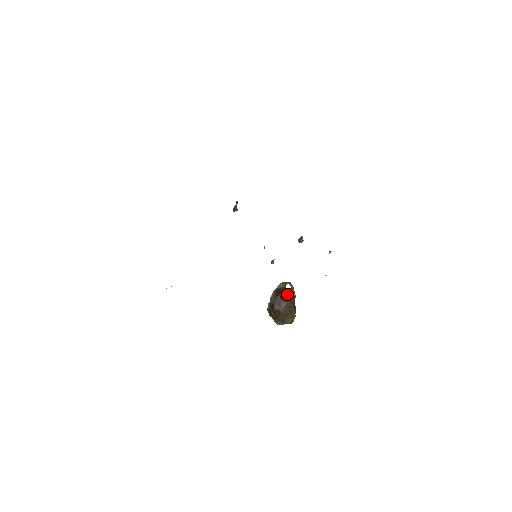
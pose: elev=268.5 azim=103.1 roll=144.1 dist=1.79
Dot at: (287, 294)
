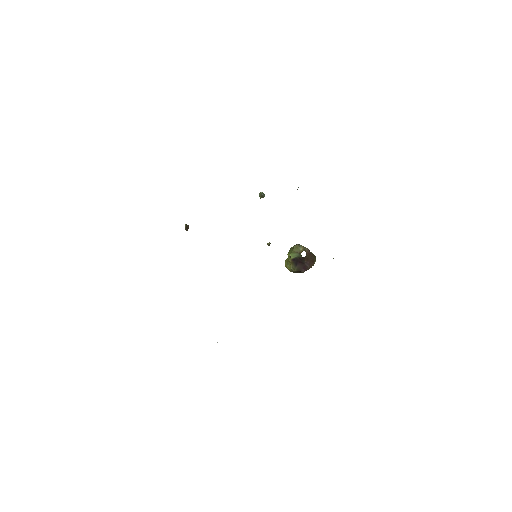
Dot at: (305, 258)
